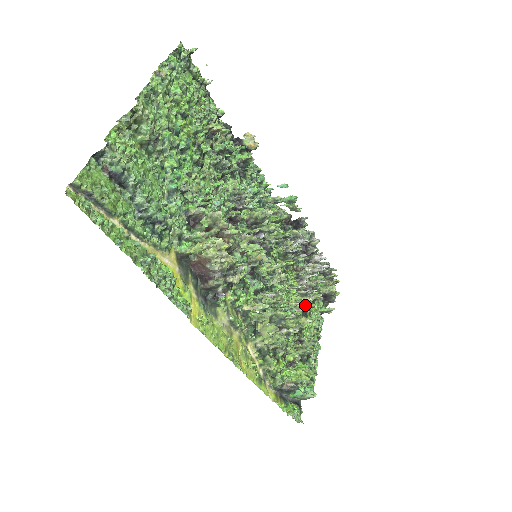
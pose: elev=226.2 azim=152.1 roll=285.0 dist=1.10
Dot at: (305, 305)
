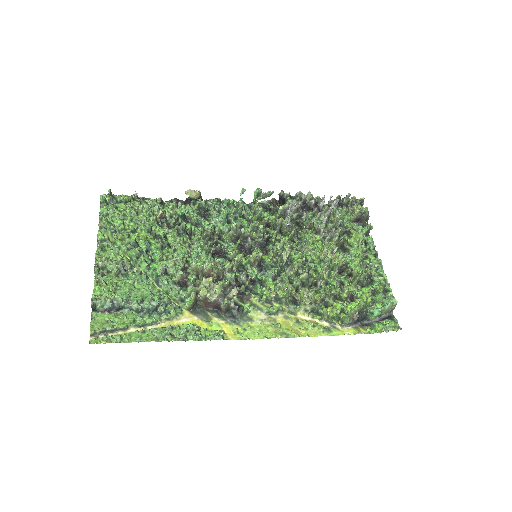
Dot at: (338, 245)
